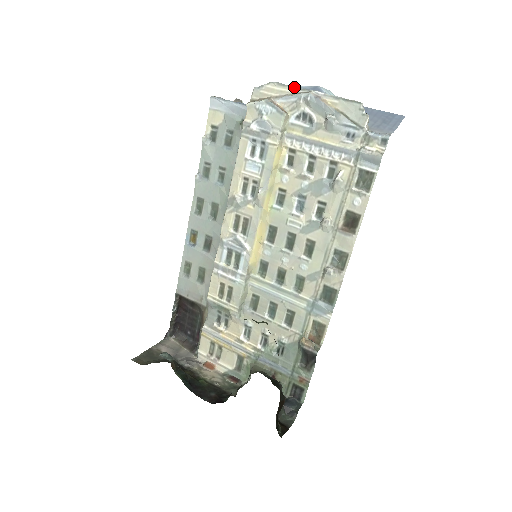
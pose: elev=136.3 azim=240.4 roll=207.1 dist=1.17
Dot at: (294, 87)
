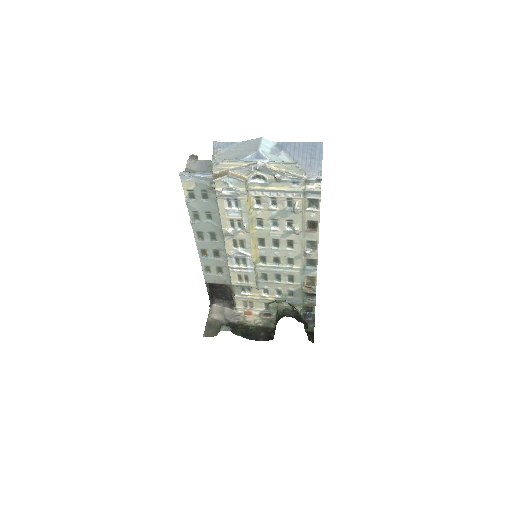
Dot at: (243, 161)
